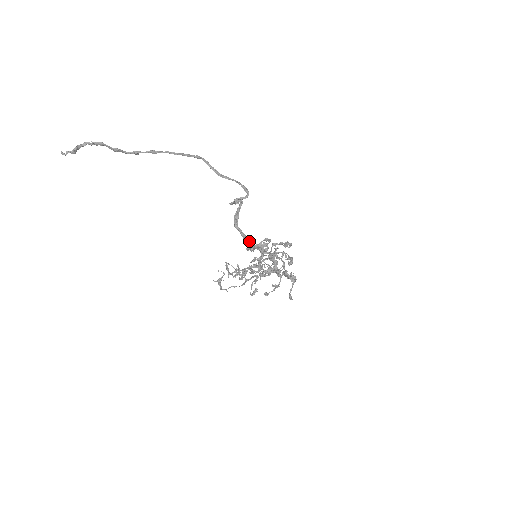
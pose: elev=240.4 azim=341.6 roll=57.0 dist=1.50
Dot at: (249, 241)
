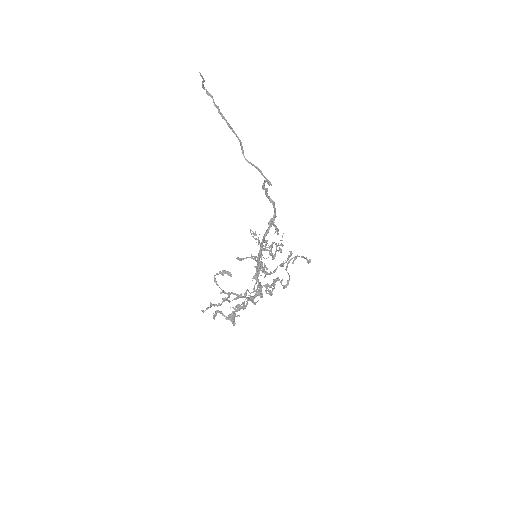
Dot at: (275, 211)
